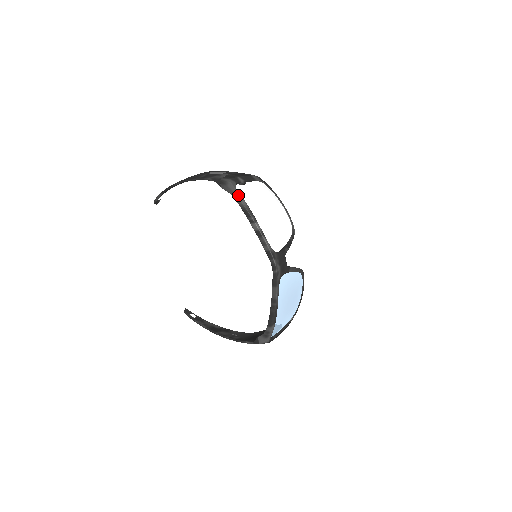
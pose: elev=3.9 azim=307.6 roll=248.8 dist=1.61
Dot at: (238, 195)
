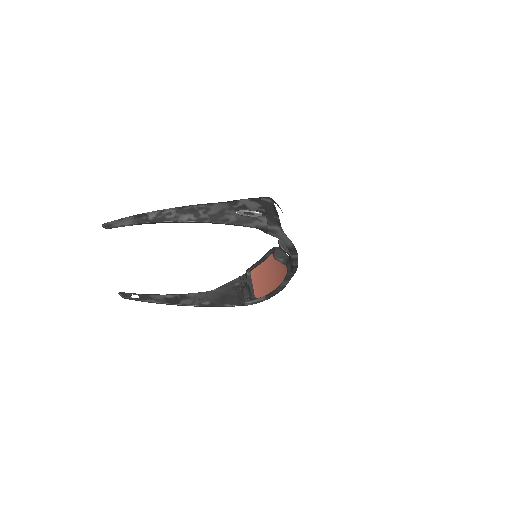
Dot at: (288, 240)
